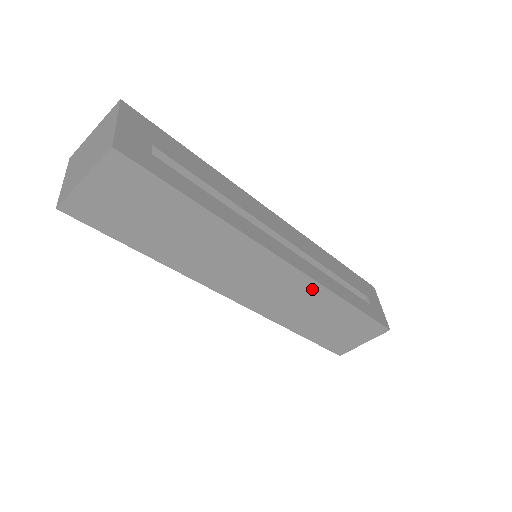
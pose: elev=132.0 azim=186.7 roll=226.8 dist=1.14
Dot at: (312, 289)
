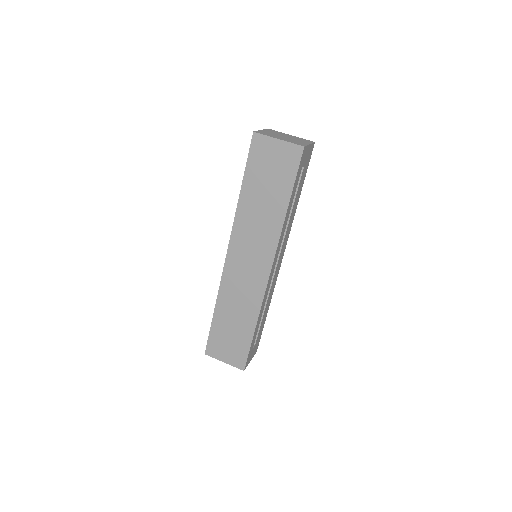
Dot at: (257, 297)
